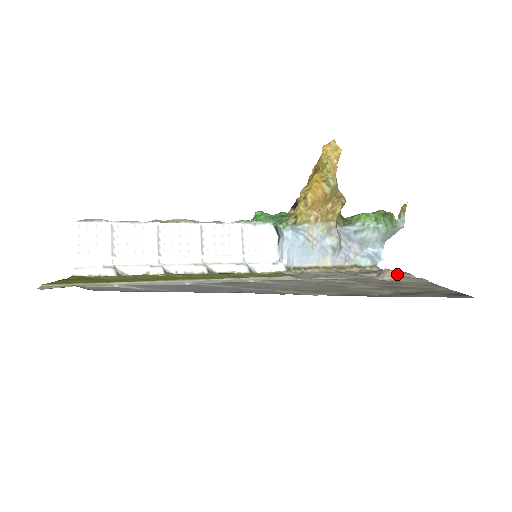
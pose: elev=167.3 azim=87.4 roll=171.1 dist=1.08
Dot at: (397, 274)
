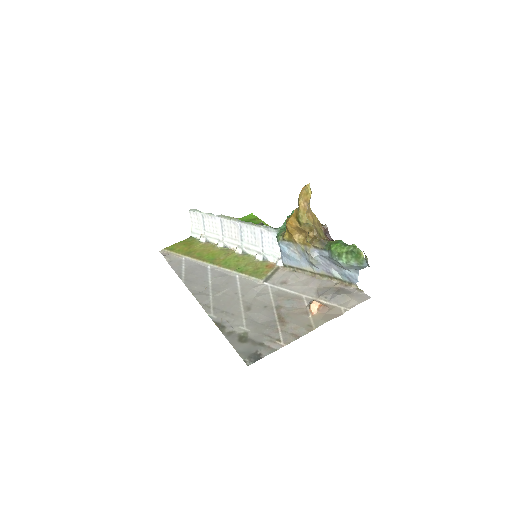
Dot at: (340, 303)
